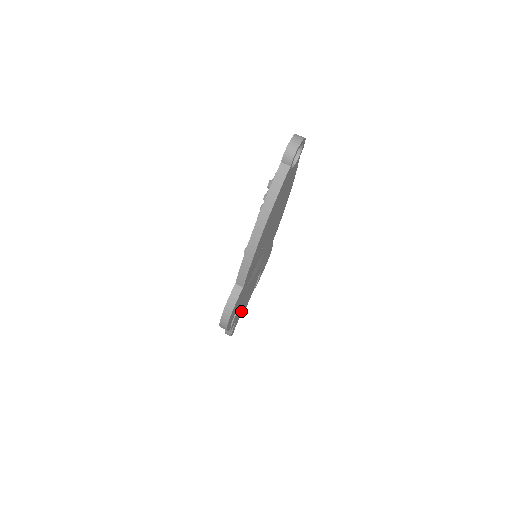
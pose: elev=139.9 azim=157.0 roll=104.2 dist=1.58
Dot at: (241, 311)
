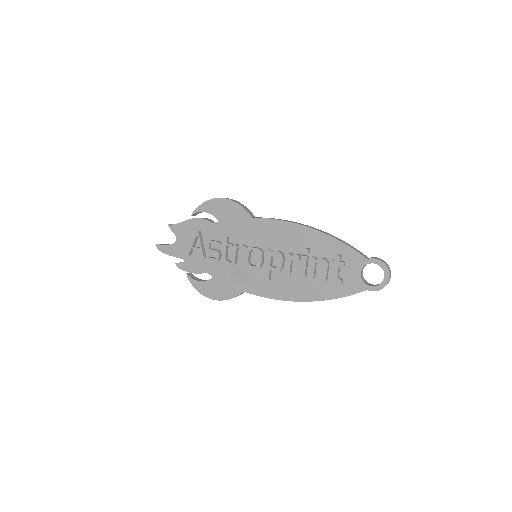
Dot at: occluded
